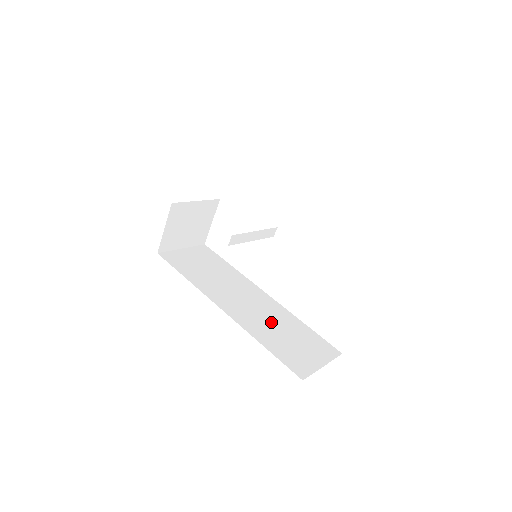
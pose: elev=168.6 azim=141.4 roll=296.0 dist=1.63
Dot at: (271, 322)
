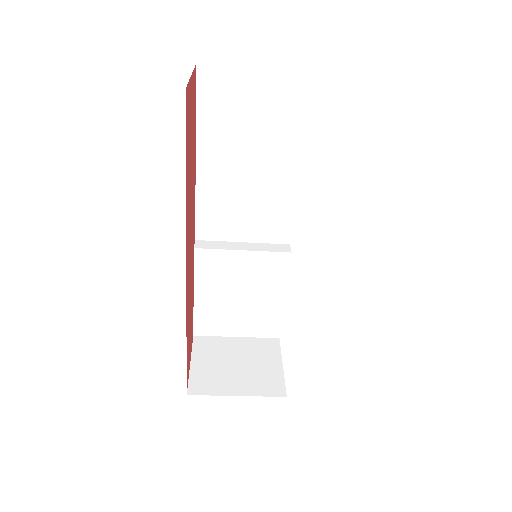
Dot at: occluded
